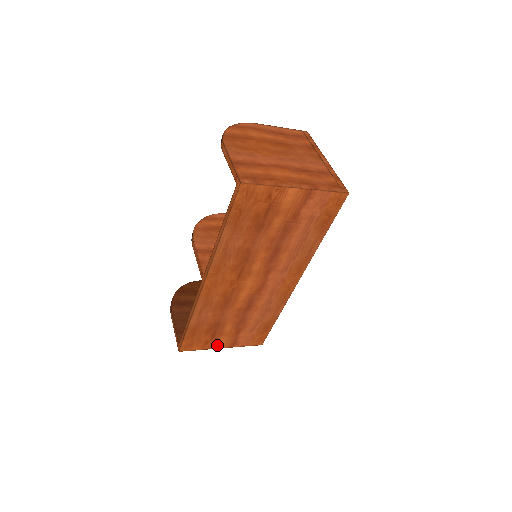
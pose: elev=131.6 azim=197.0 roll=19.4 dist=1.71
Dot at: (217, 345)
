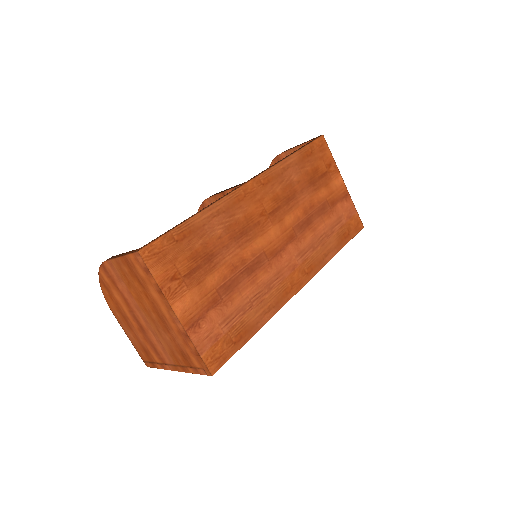
Dot at: (178, 301)
